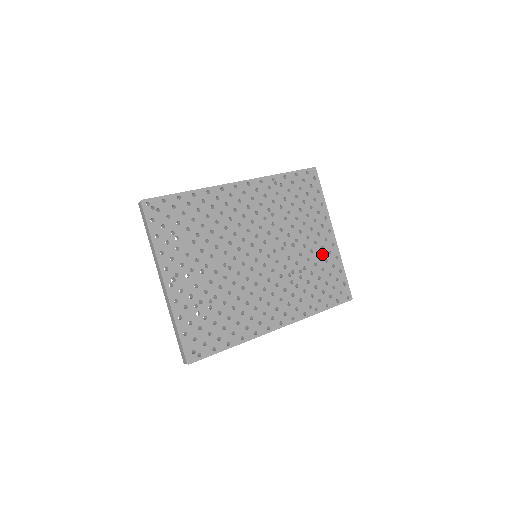
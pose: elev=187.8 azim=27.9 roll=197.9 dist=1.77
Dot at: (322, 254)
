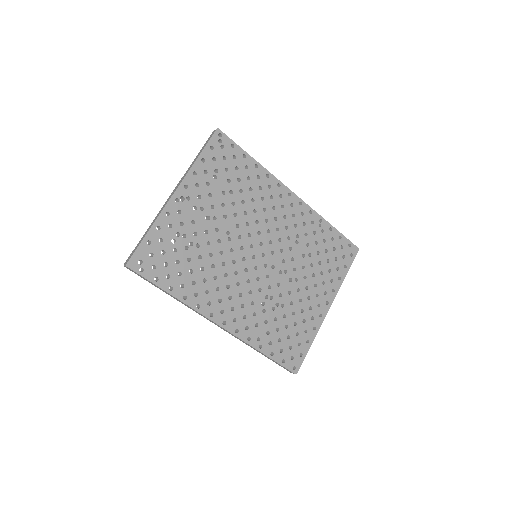
Dot at: (306, 312)
